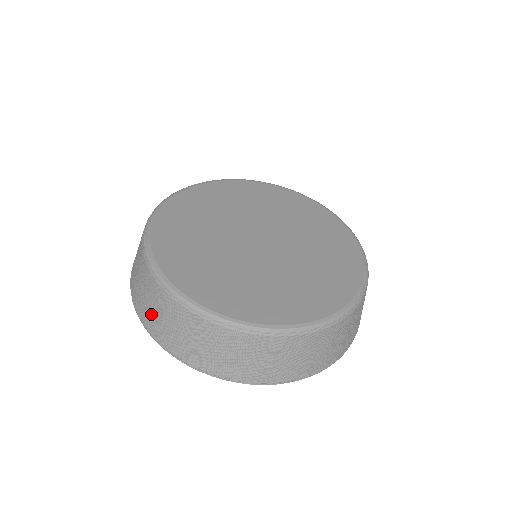
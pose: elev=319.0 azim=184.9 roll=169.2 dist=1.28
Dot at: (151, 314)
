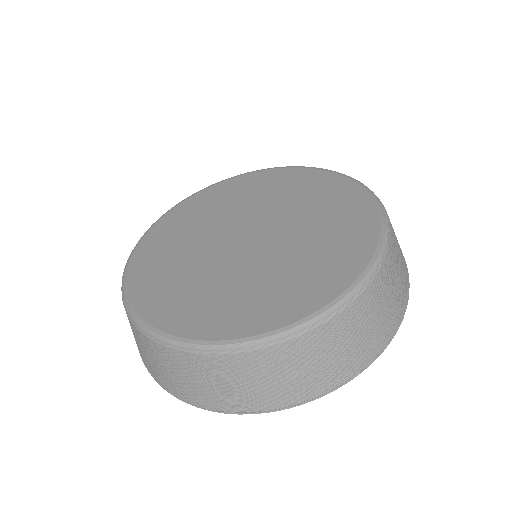
Dot at: occluded
